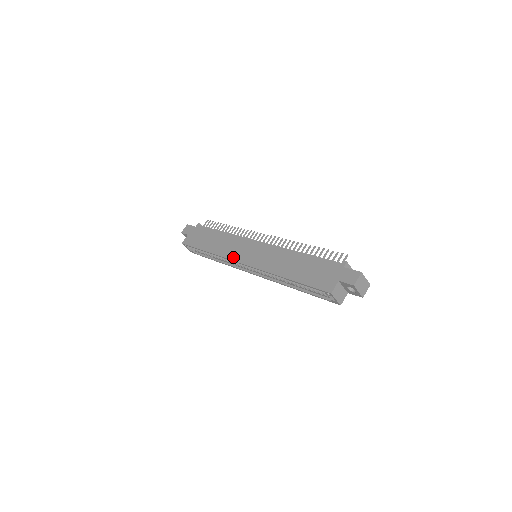
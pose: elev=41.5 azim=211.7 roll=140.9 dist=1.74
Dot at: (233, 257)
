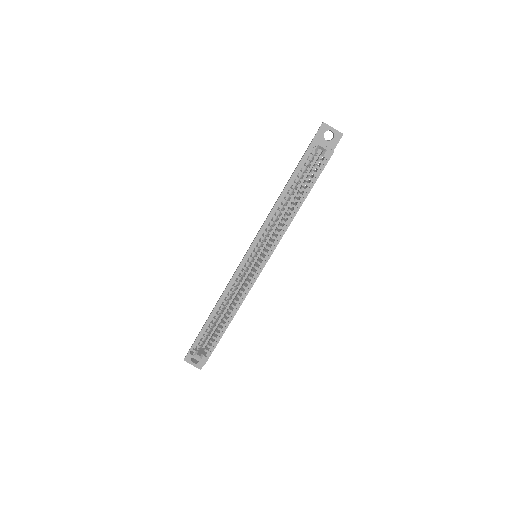
Dot at: (235, 271)
